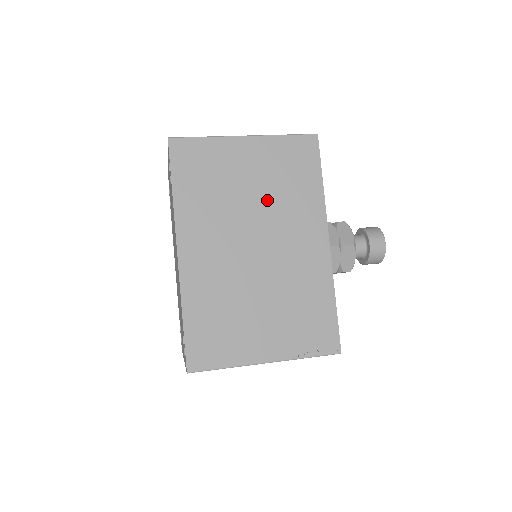
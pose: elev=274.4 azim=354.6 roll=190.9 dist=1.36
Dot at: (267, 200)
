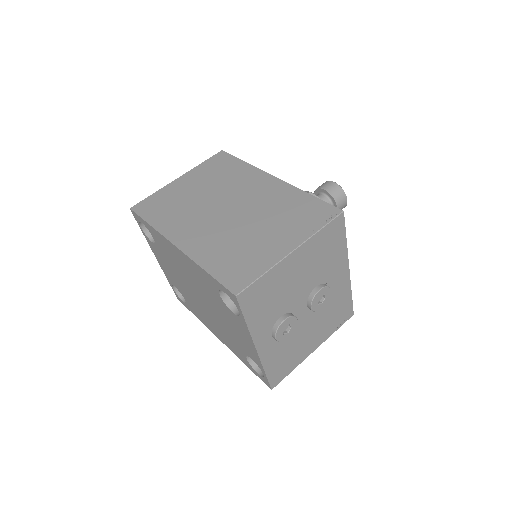
Dot at: (215, 189)
